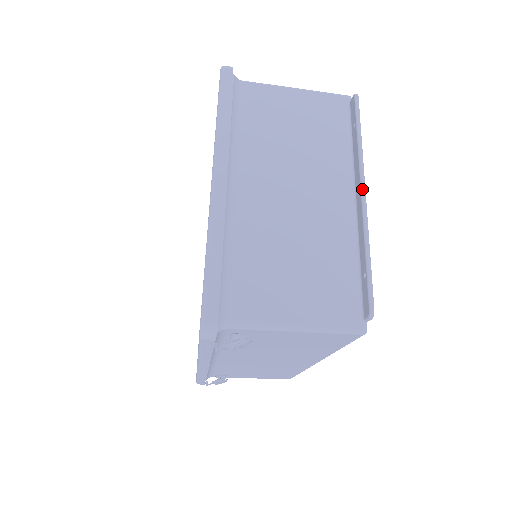
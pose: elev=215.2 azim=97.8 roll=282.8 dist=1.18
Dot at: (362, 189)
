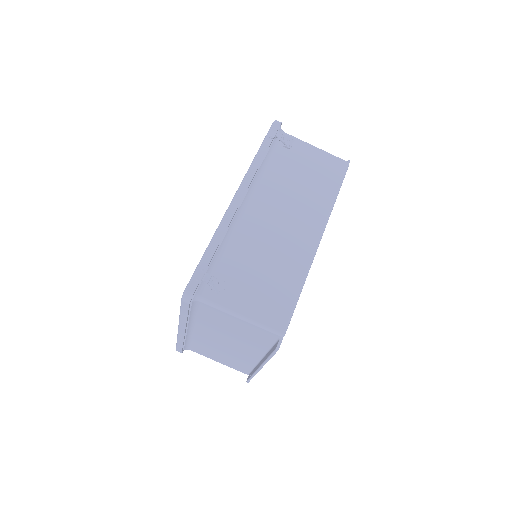
Dot at: occluded
